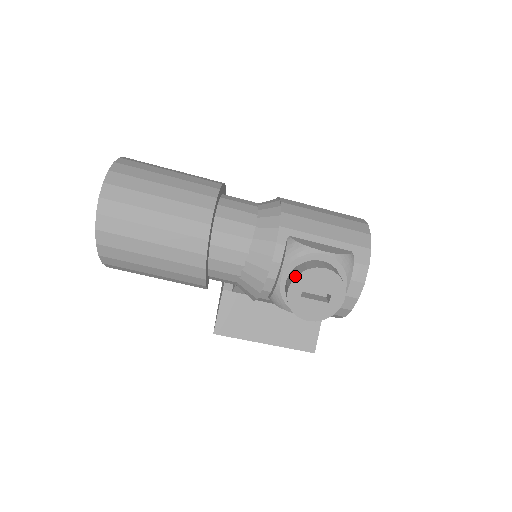
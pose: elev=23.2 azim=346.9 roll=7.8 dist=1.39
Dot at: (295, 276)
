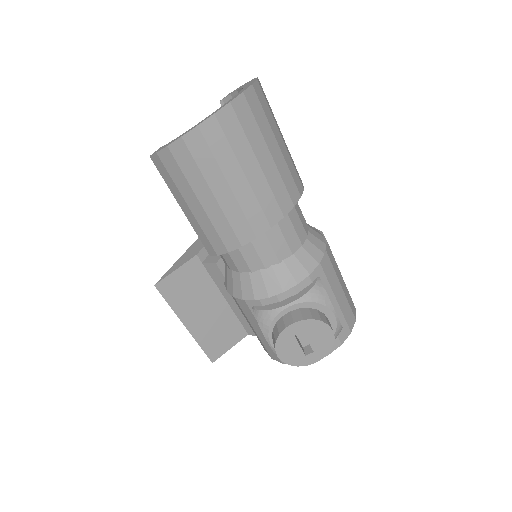
Dot at: (308, 318)
